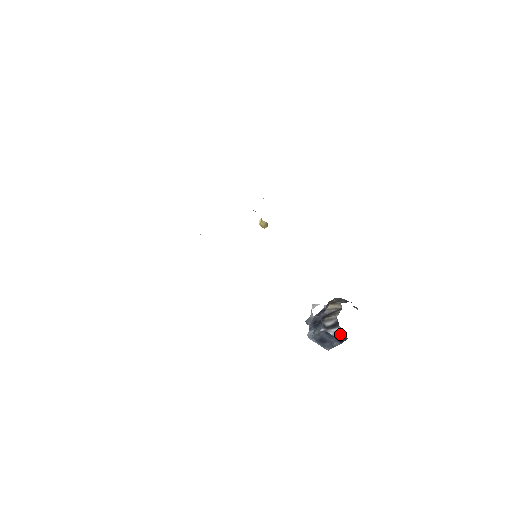
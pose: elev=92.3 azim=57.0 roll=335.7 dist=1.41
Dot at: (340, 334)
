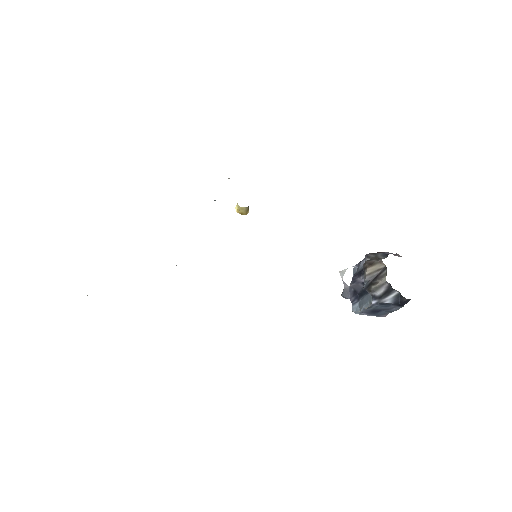
Dot at: (399, 299)
